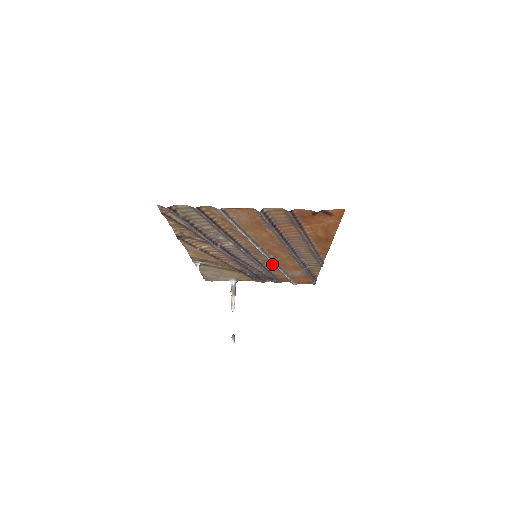
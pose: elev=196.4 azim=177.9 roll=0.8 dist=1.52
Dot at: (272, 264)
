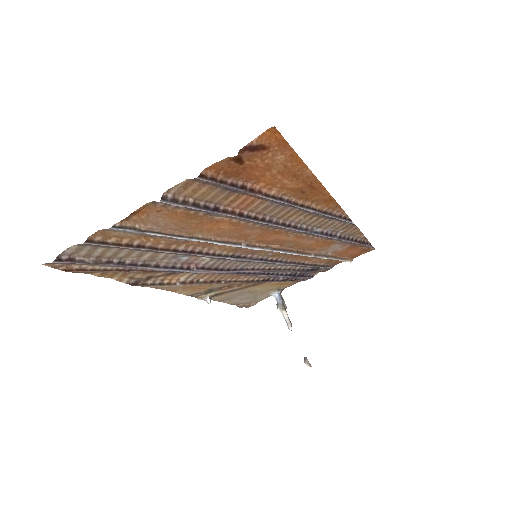
Dot at: (289, 254)
